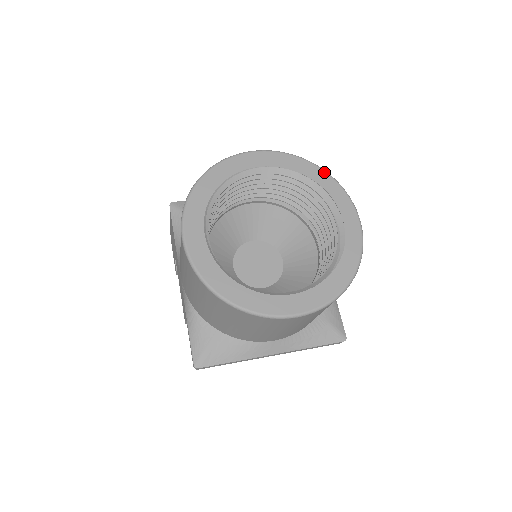
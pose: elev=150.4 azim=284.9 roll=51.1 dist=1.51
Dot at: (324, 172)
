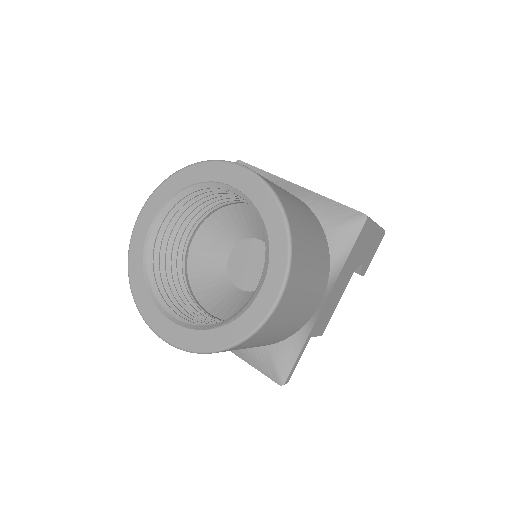
Dot at: (284, 228)
